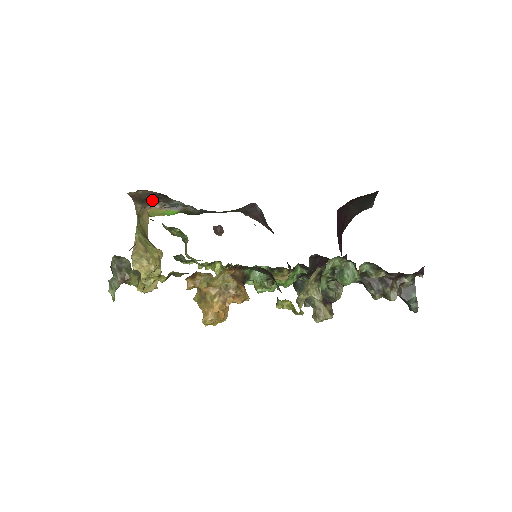
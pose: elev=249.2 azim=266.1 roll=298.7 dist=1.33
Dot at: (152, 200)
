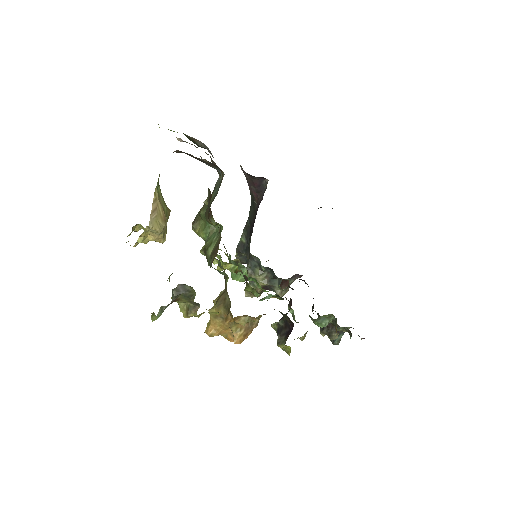
Dot at: occluded
